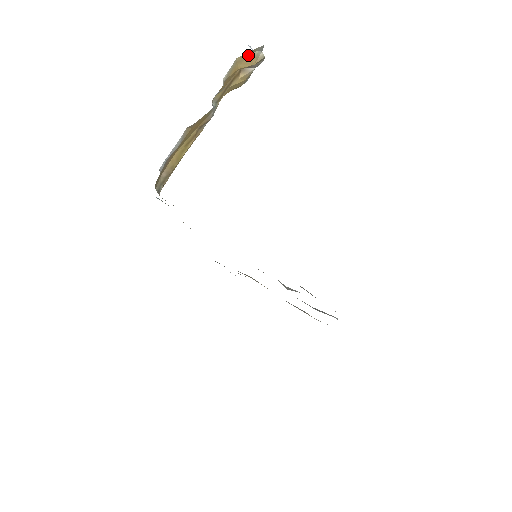
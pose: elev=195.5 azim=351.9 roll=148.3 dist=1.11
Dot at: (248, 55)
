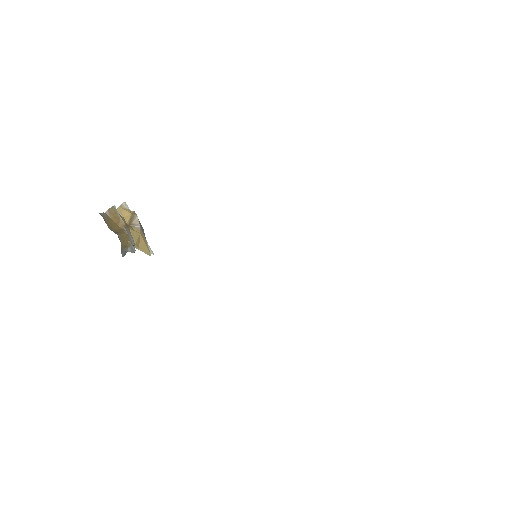
Dot at: (121, 209)
